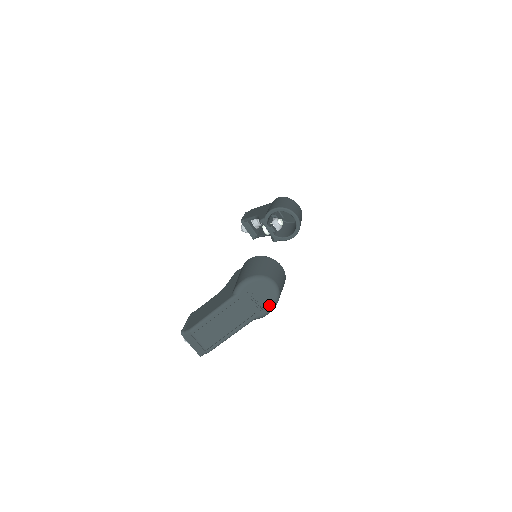
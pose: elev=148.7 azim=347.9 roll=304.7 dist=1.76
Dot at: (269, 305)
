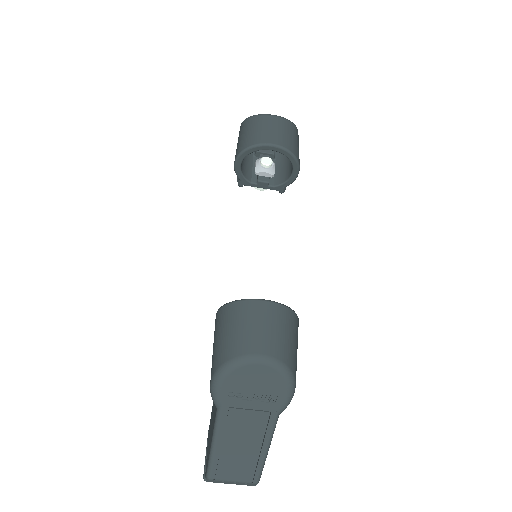
Dot at: (280, 388)
